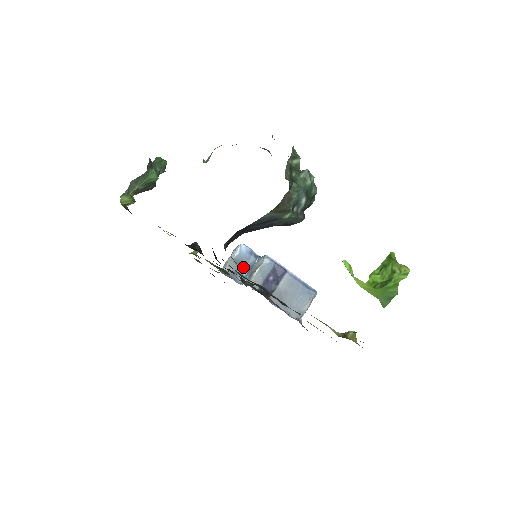
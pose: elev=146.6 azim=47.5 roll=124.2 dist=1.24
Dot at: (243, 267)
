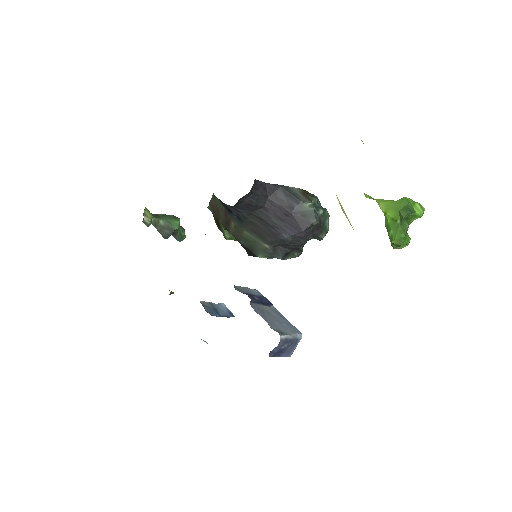
Dot at: (218, 312)
